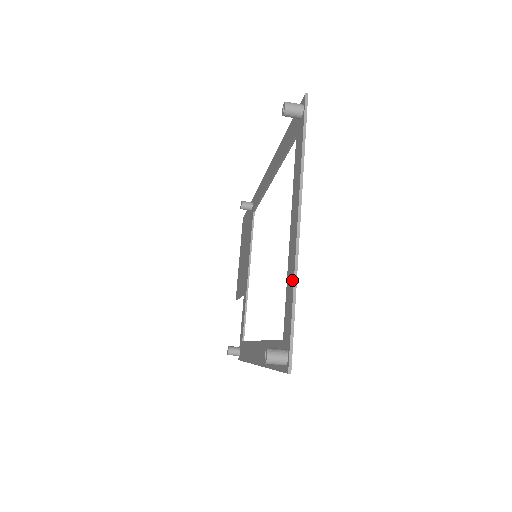
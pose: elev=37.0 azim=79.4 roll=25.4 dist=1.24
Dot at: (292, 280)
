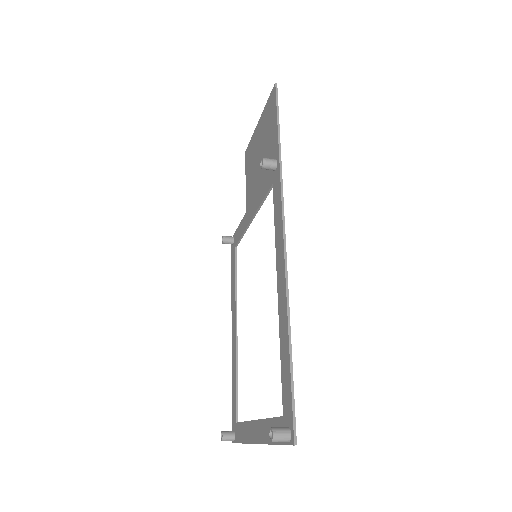
Dot at: (245, 439)
